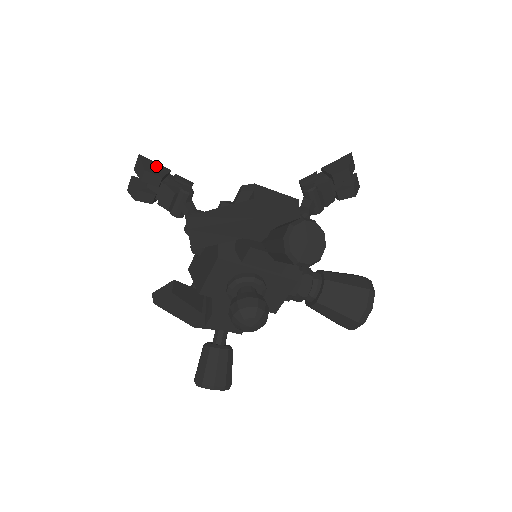
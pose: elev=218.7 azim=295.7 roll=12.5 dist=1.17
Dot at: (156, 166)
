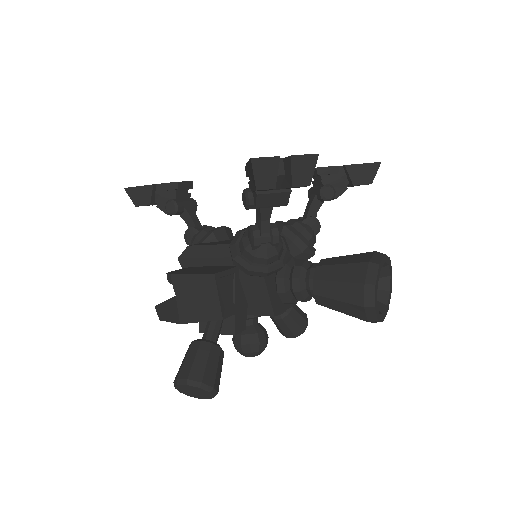
Dot at: (141, 191)
